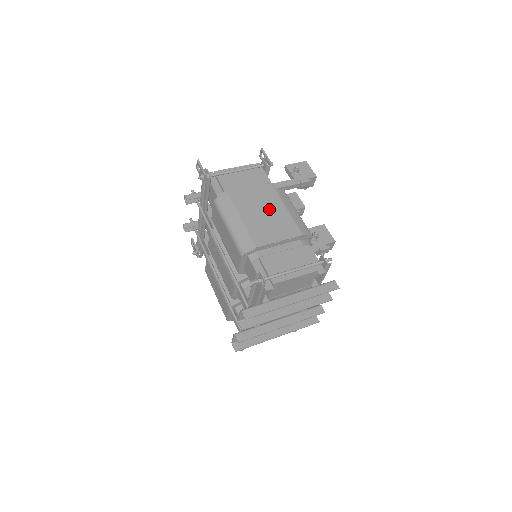
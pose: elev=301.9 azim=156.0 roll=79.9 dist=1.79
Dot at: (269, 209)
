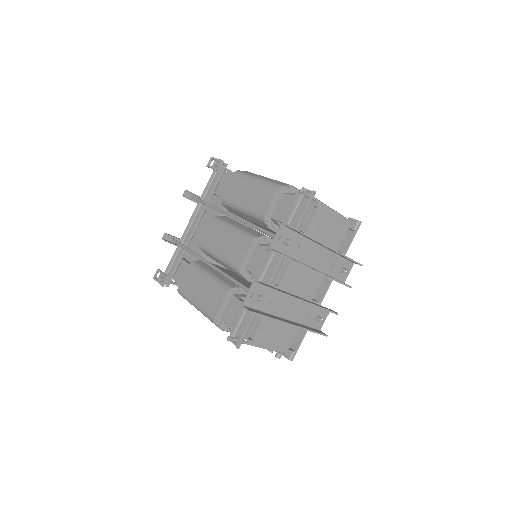
Dot at: occluded
